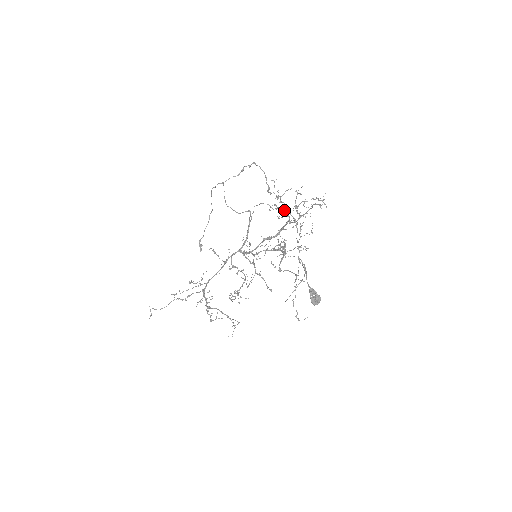
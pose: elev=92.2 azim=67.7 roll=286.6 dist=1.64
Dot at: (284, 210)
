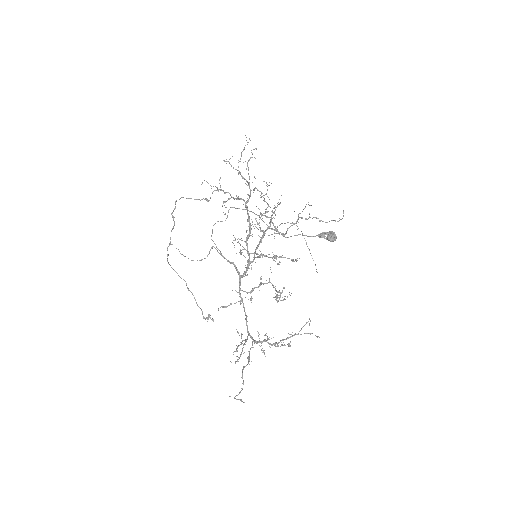
Dot at: (234, 198)
